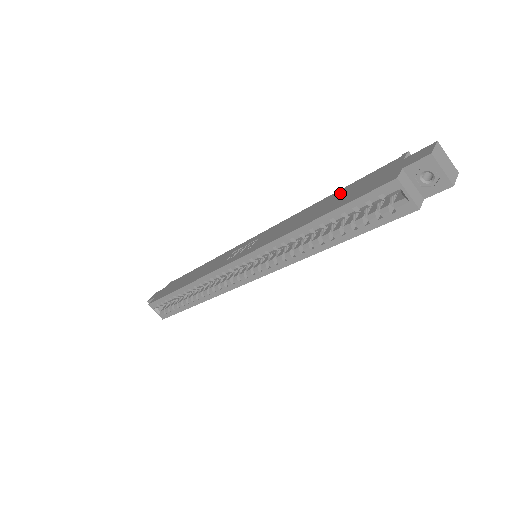
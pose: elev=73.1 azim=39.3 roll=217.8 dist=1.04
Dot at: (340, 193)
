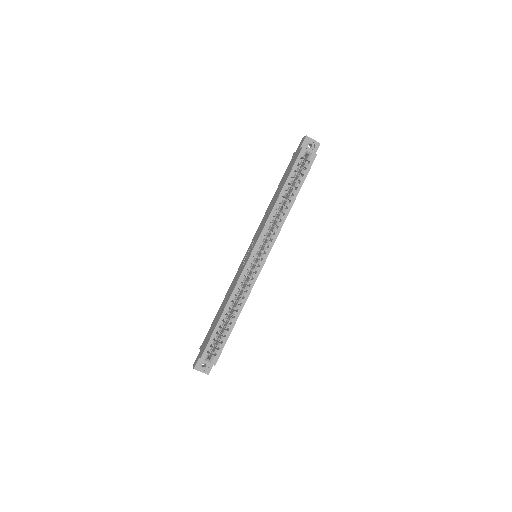
Dot at: (280, 184)
